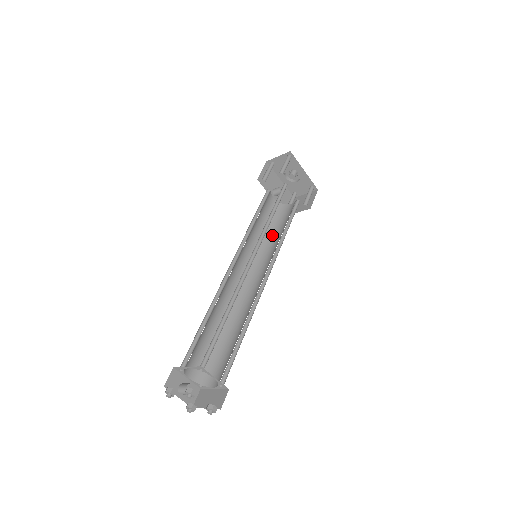
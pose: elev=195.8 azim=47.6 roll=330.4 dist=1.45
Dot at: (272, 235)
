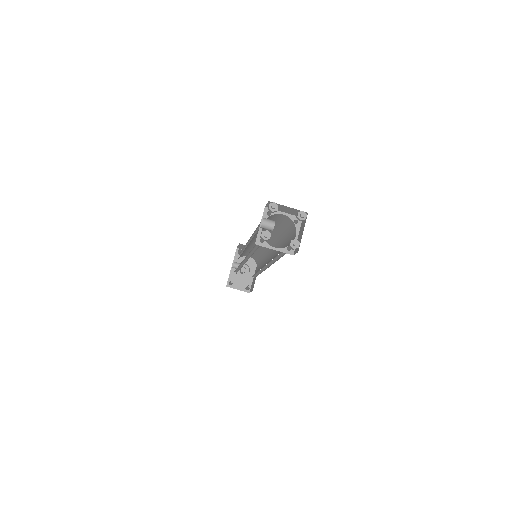
Dot at: occluded
